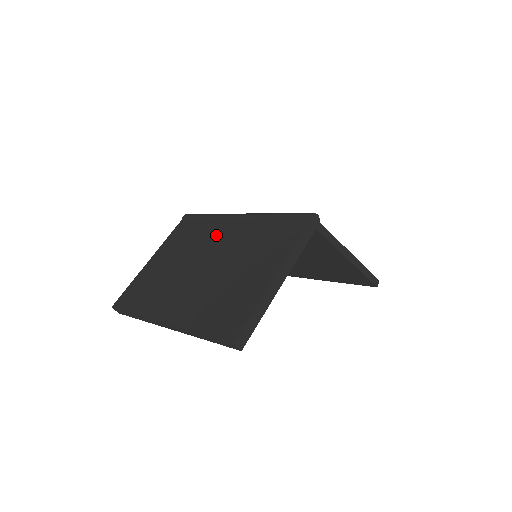
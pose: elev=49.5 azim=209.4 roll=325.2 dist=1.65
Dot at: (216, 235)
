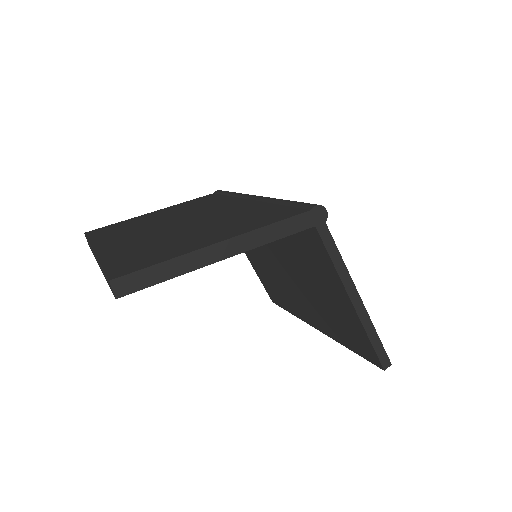
Dot at: (220, 206)
